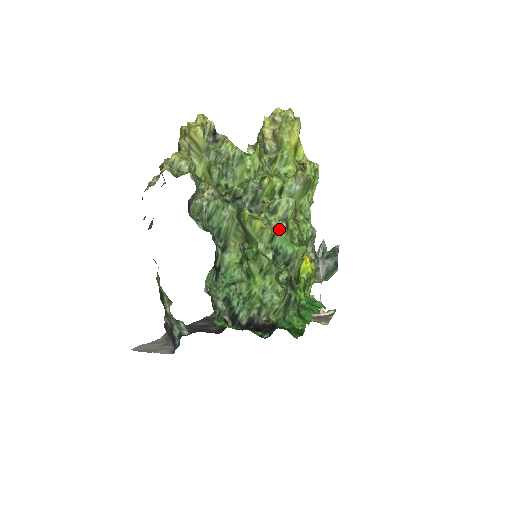
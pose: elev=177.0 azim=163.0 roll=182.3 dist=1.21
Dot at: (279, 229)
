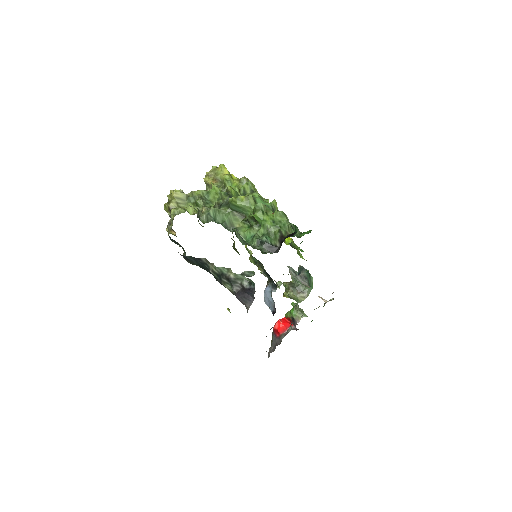
Dot at: (254, 196)
